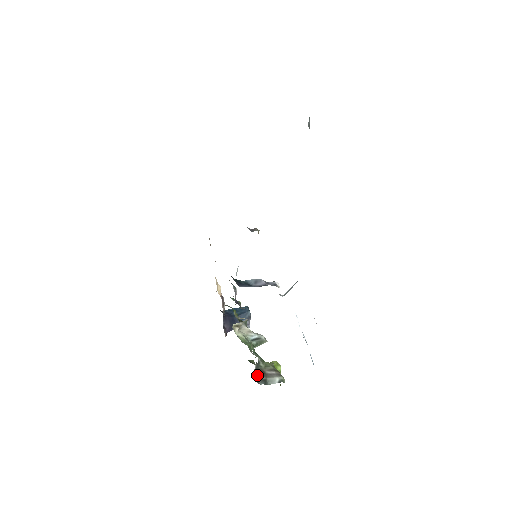
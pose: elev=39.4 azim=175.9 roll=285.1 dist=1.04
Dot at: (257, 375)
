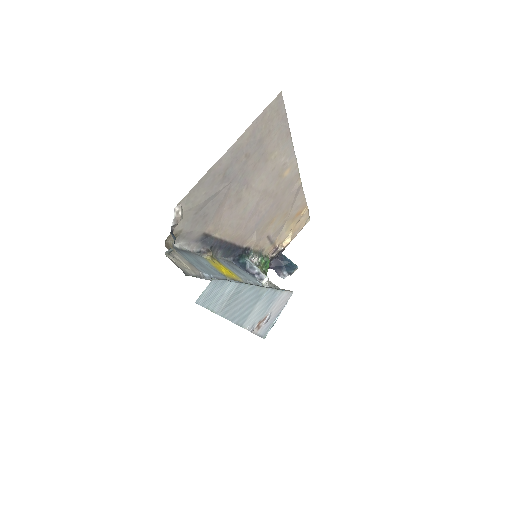
Dot at: occluded
